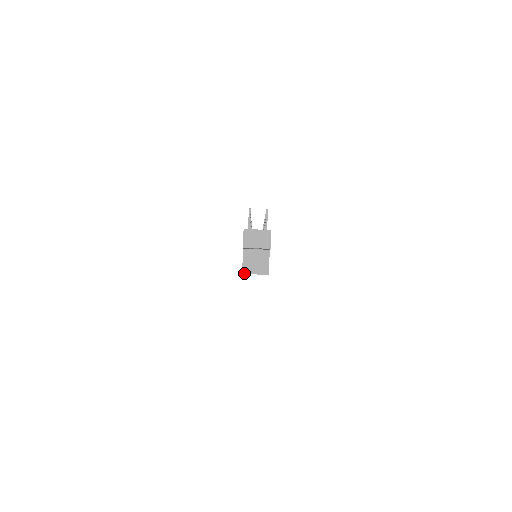
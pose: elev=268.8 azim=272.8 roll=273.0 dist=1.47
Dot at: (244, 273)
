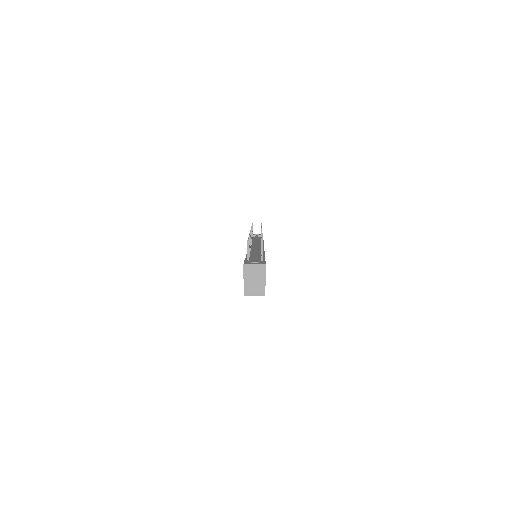
Dot at: (245, 295)
